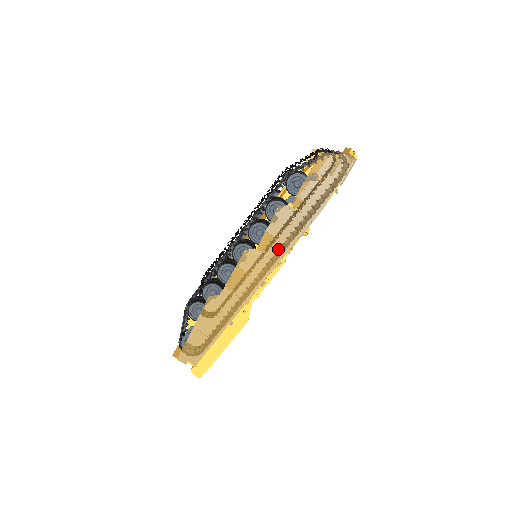
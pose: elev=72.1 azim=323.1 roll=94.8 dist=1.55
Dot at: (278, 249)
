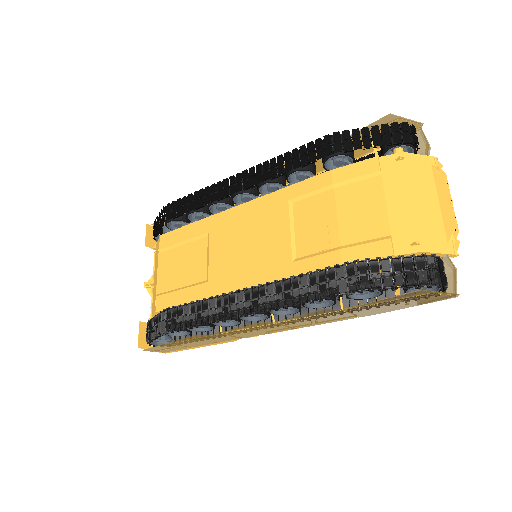
Dot at: (301, 324)
